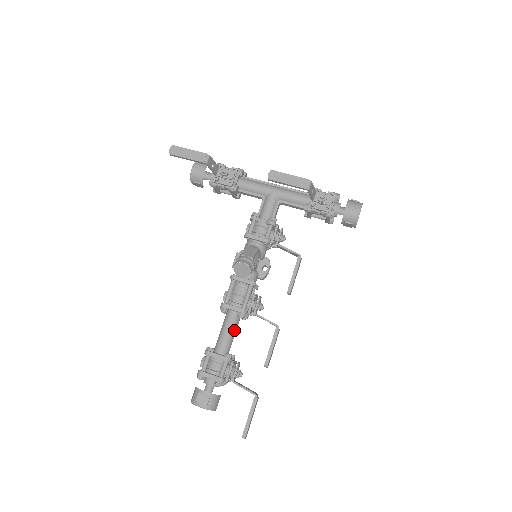
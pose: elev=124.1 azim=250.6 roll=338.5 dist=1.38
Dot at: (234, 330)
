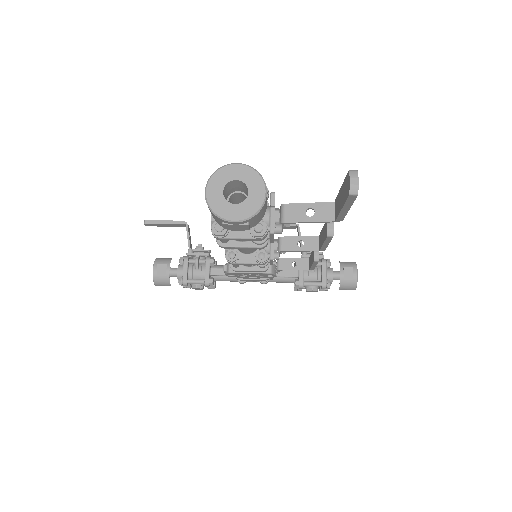
Dot at: occluded
